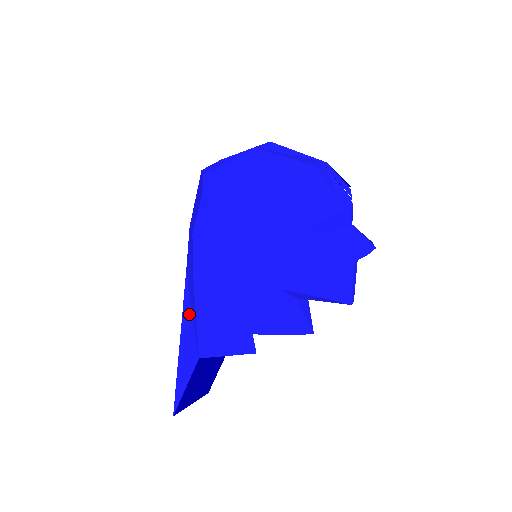
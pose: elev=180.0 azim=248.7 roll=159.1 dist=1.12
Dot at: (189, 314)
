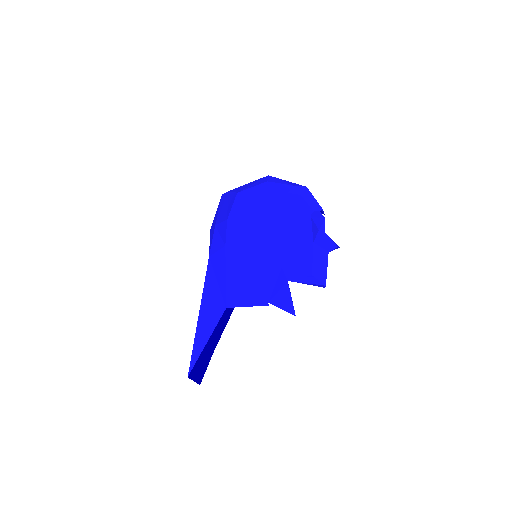
Dot at: (213, 285)
